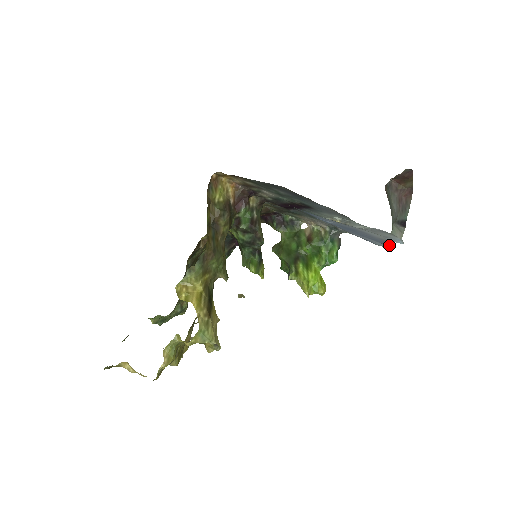
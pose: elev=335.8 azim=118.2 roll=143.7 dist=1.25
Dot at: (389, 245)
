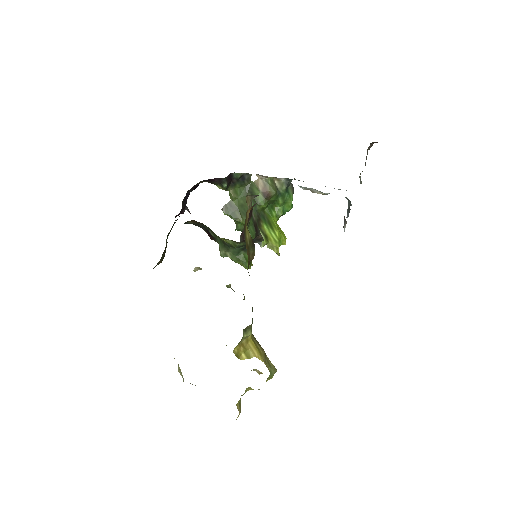
Dot at: occluded
